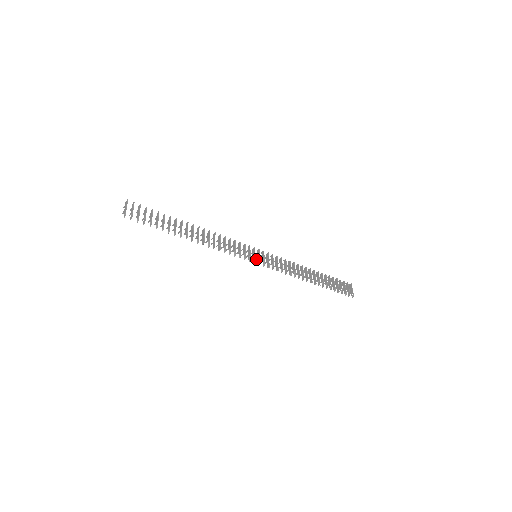
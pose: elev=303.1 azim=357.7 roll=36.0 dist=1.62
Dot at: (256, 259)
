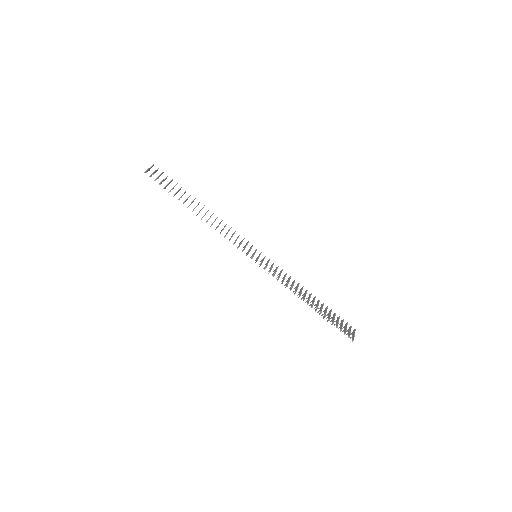
Dot at: (256, 259)
